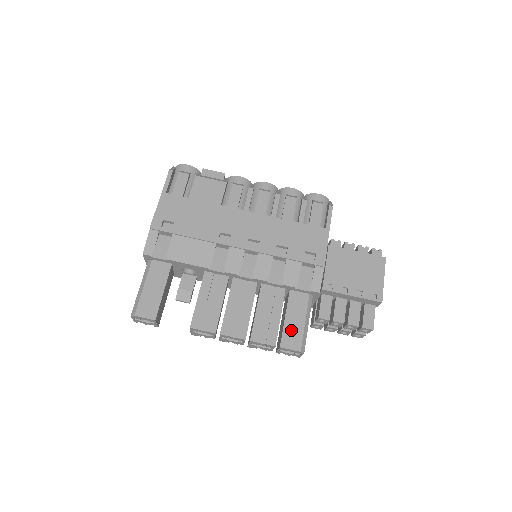
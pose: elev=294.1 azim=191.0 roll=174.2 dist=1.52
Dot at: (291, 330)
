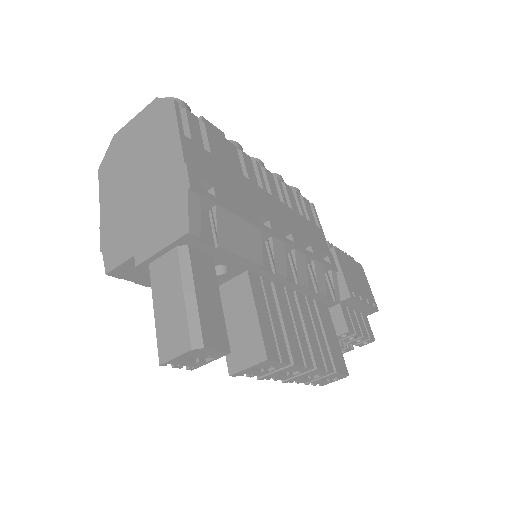
Dot at: (334, 349)
